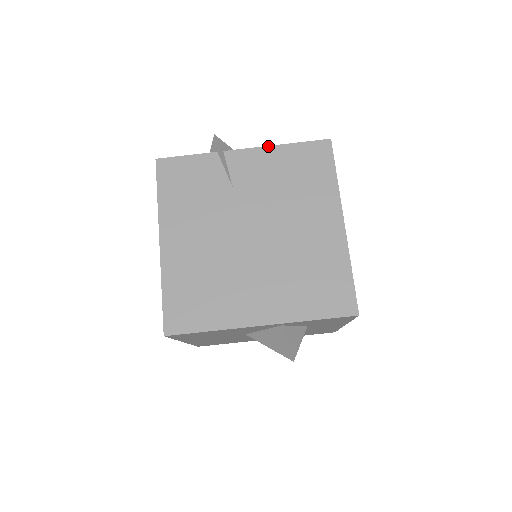
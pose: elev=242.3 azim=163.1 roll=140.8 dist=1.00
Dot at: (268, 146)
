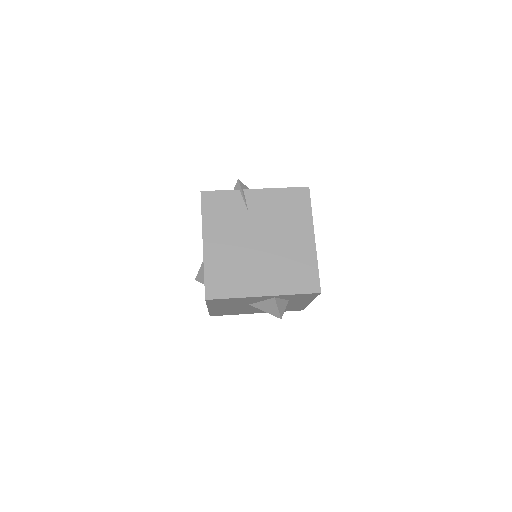
Dot at: (271, 188)
